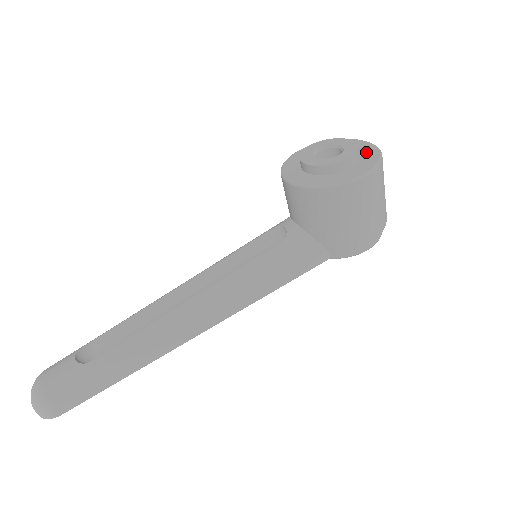
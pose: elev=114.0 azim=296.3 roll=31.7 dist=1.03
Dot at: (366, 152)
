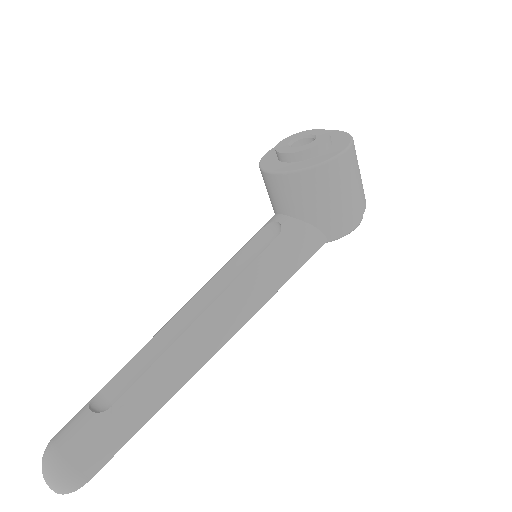
Dot at: (335, 136)
